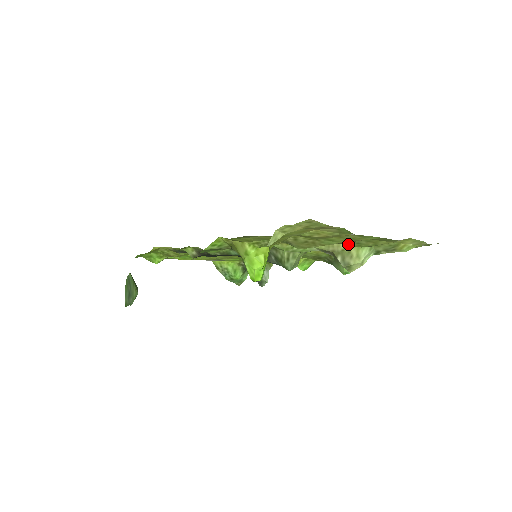
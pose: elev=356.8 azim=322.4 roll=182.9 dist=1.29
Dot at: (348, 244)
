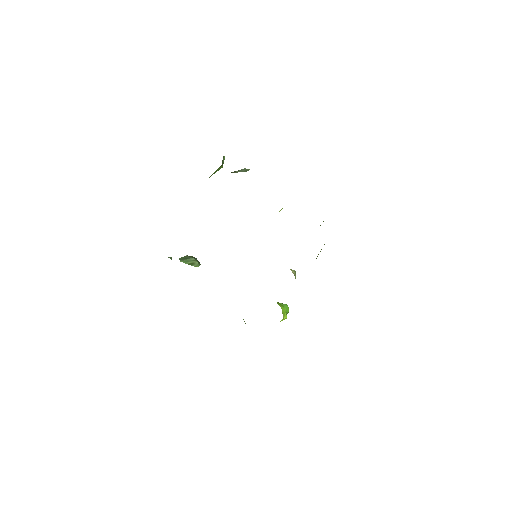
Dot at: occluded
